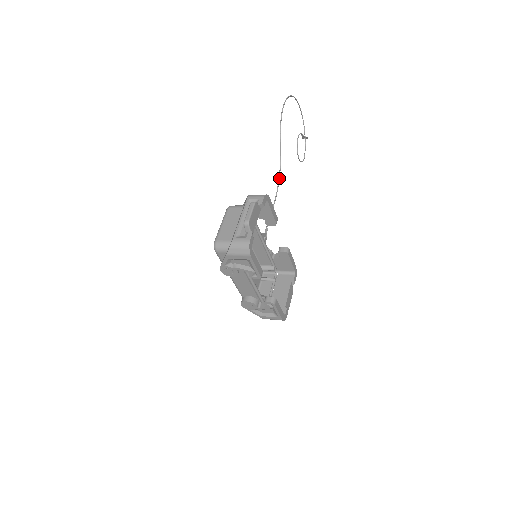
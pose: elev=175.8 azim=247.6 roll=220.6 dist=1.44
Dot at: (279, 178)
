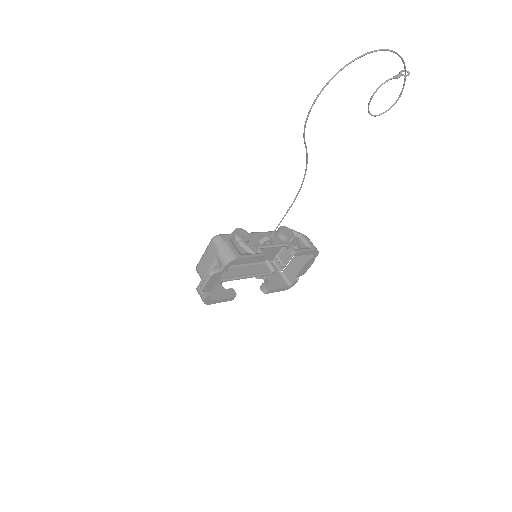
Dot at: (303, 180)
